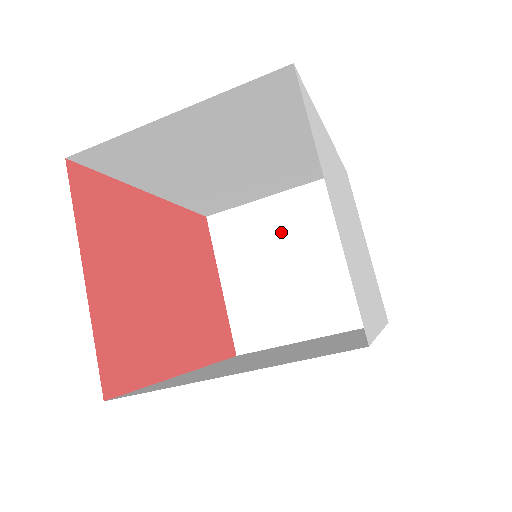
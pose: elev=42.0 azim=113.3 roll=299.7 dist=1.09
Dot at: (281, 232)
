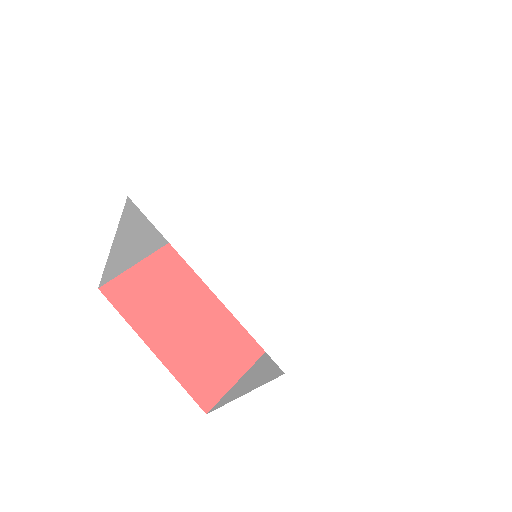
Dot at: occluded
